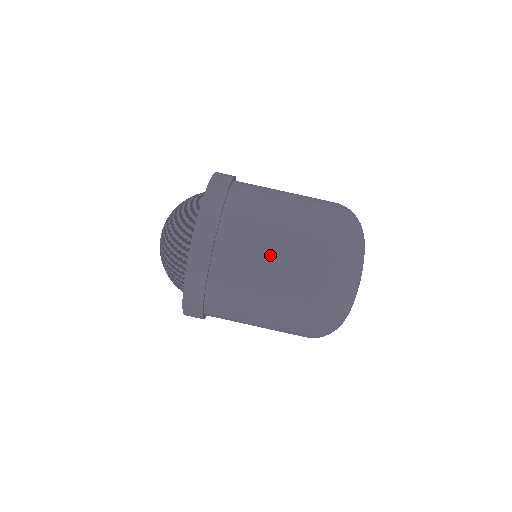
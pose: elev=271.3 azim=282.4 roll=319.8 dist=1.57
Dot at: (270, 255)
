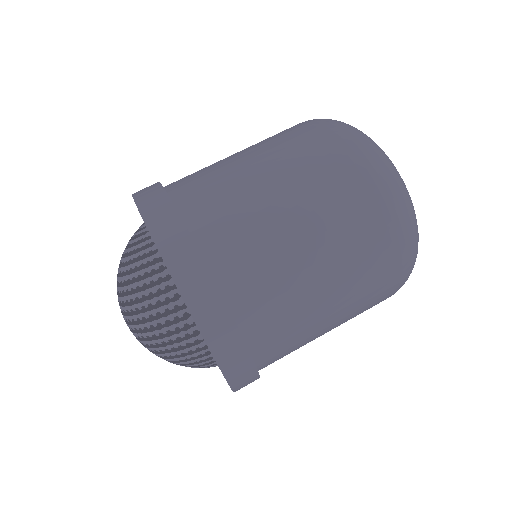
Dot at: (260, 183)
